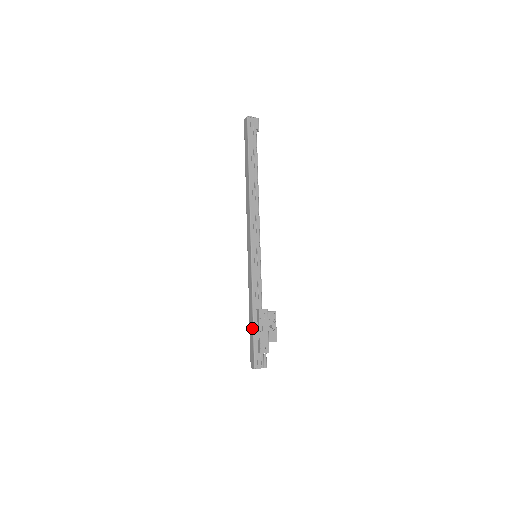
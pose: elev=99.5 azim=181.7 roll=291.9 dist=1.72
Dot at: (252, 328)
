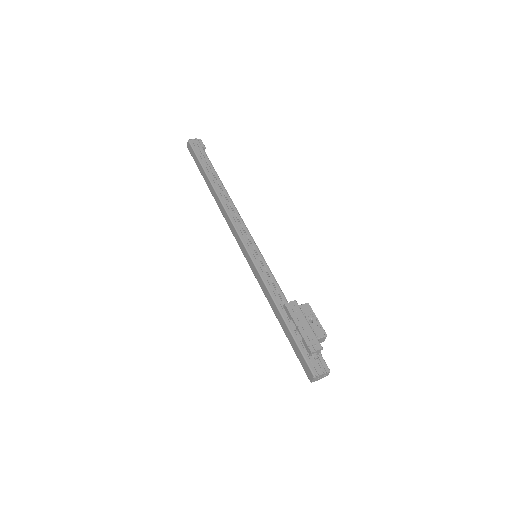
Dot at: (288, 331)
